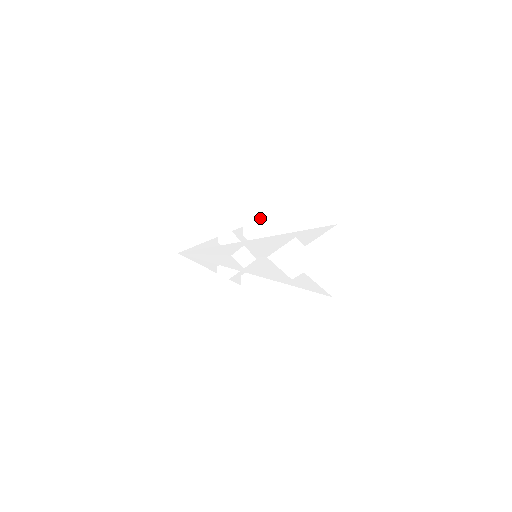
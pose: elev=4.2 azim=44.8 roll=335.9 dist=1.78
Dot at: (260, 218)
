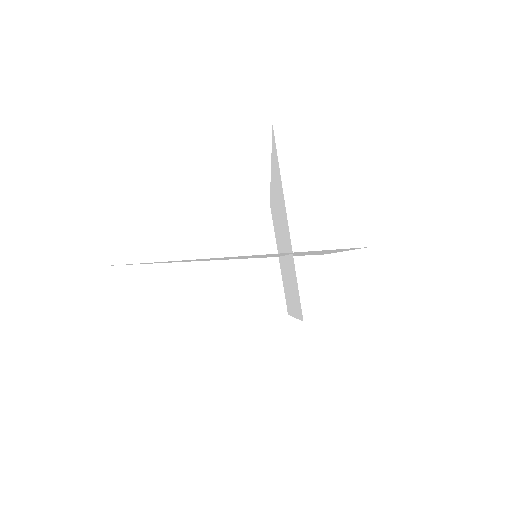
Dot at: (277, 189)
